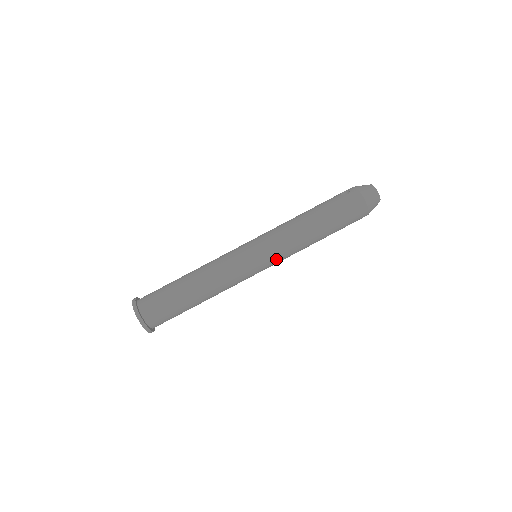
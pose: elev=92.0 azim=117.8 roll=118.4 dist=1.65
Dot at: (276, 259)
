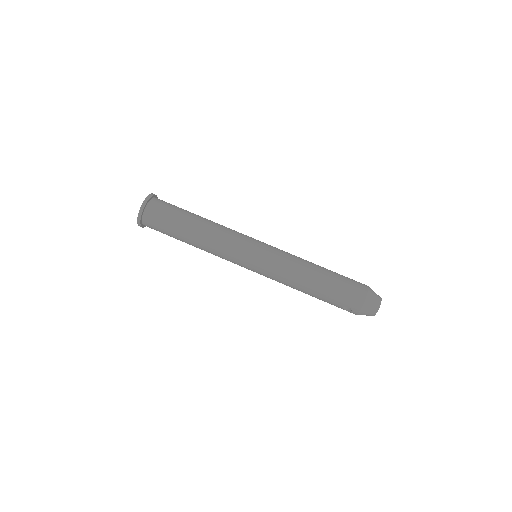
Dot at: (270, 260)
